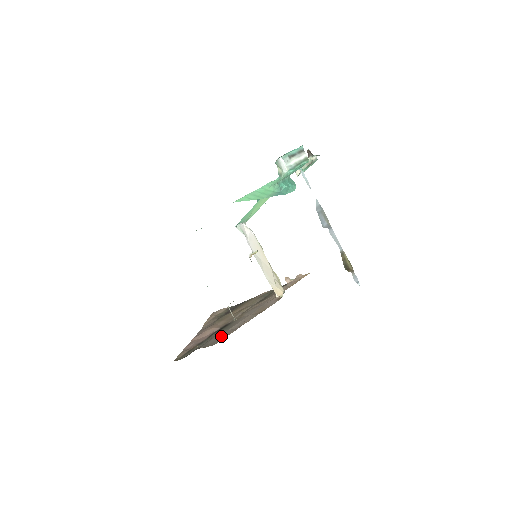
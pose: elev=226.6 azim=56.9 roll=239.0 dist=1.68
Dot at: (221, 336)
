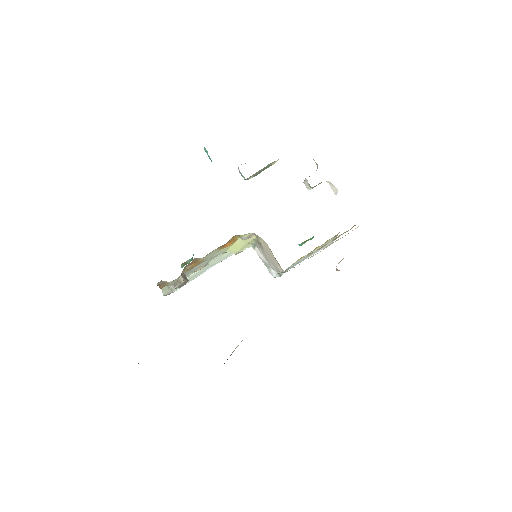
Dot at: occluded
